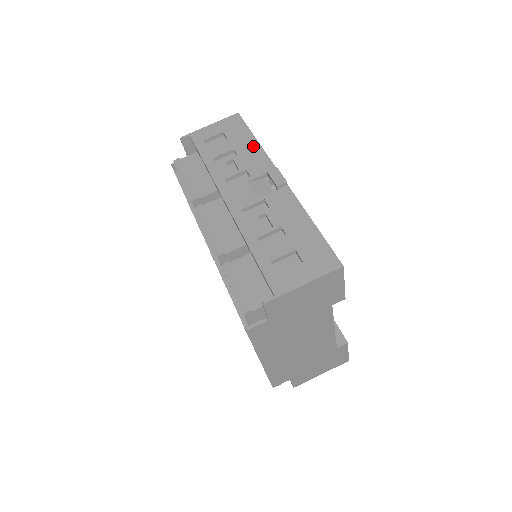
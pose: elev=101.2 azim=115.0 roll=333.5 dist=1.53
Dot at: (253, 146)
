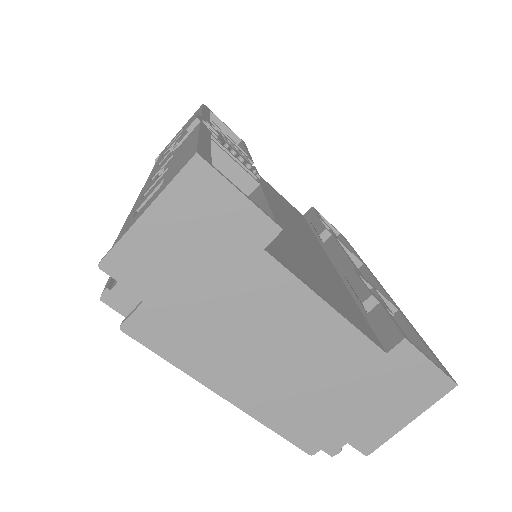
Dot at: occluded
